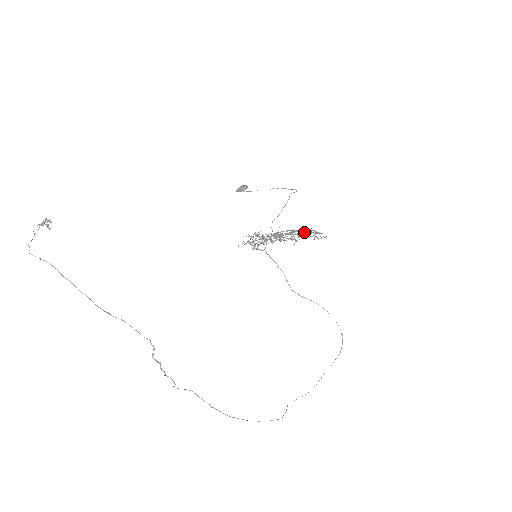
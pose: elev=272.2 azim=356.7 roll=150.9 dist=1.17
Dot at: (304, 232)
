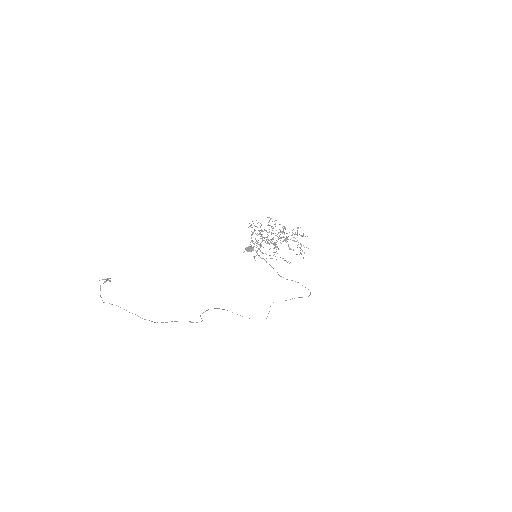
Dot at: (293, 237)
